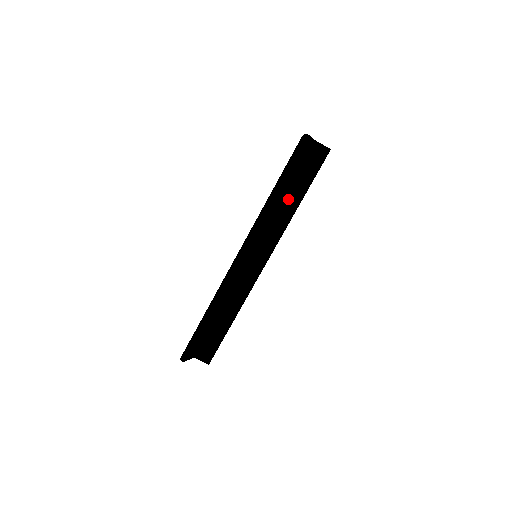
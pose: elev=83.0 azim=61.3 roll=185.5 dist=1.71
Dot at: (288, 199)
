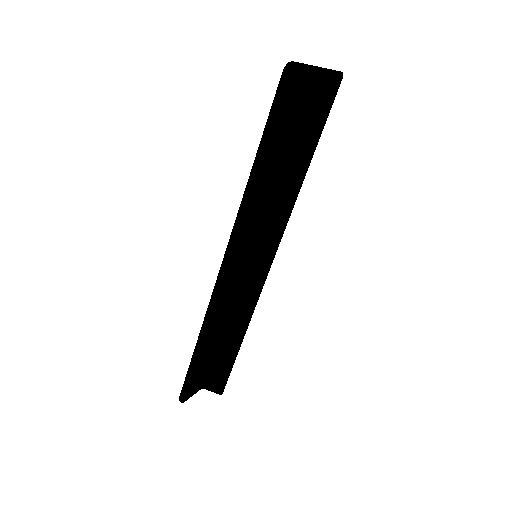
Dot at: (285, 171)
